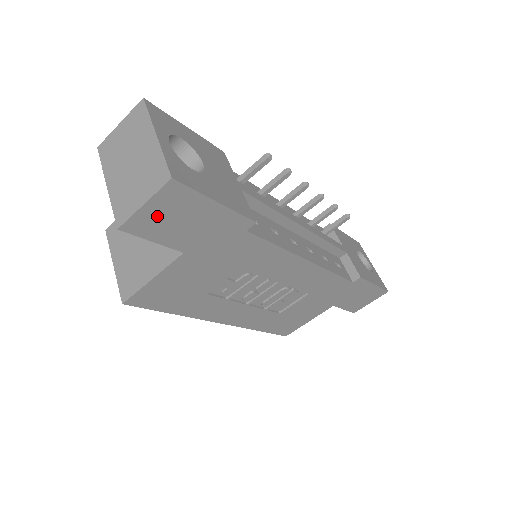
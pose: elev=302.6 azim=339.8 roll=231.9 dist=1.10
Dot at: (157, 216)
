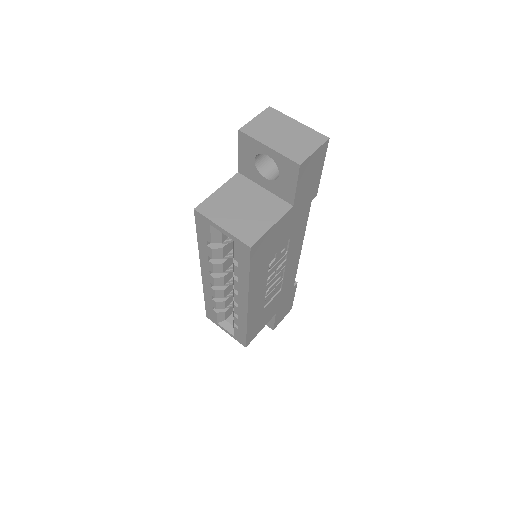
Dot at: (310, 164)
